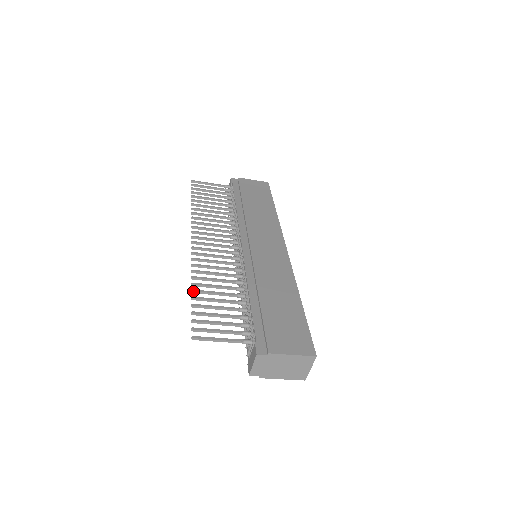
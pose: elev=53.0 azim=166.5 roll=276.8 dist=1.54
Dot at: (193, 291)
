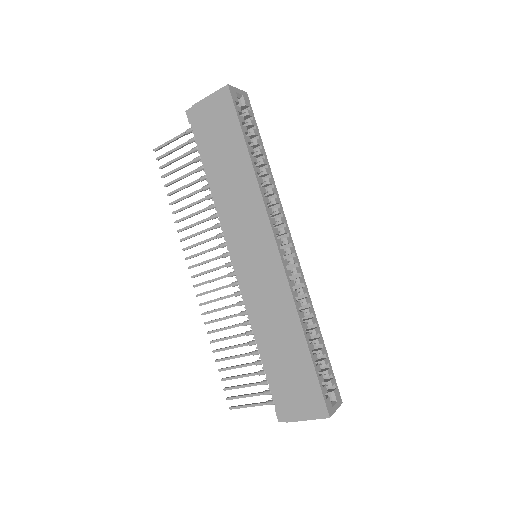
Dot at: (214, 352)
